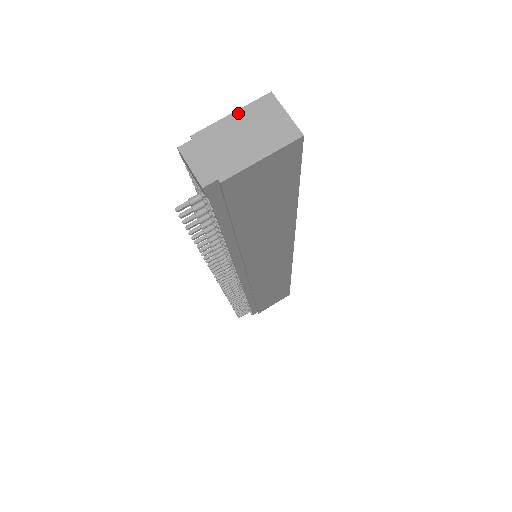
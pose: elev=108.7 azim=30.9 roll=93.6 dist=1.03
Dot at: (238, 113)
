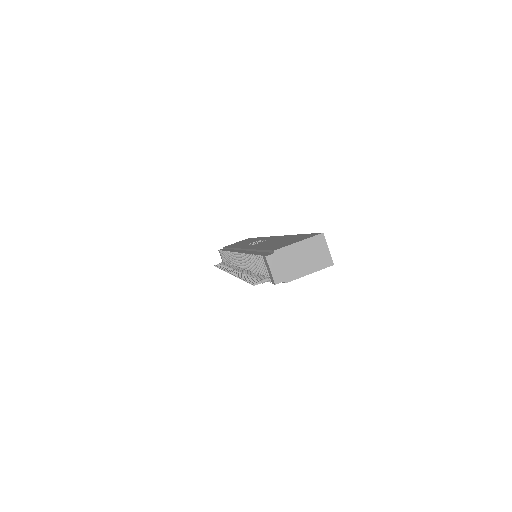
Dot at: (302, 242)
